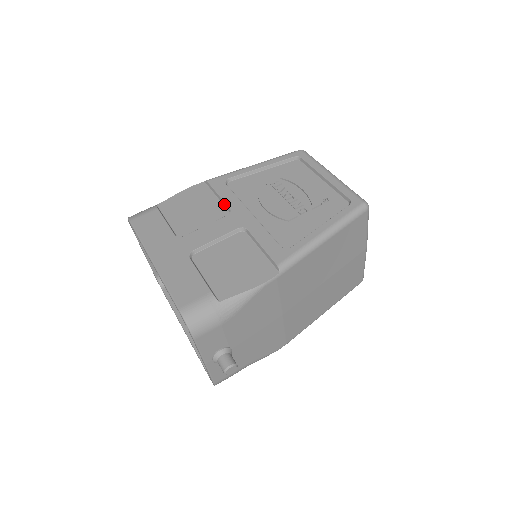
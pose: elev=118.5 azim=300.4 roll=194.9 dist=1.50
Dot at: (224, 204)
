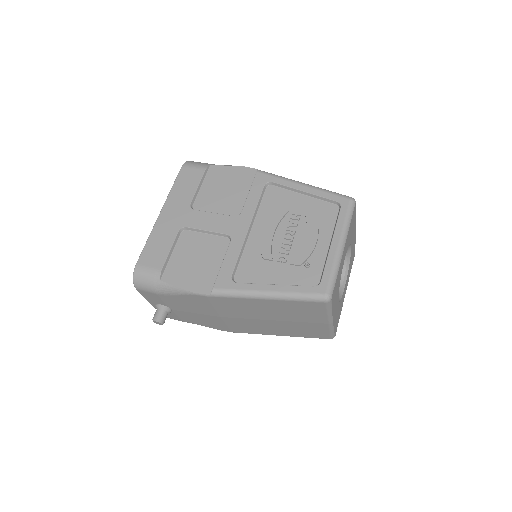
Dot at: (244, 204)
